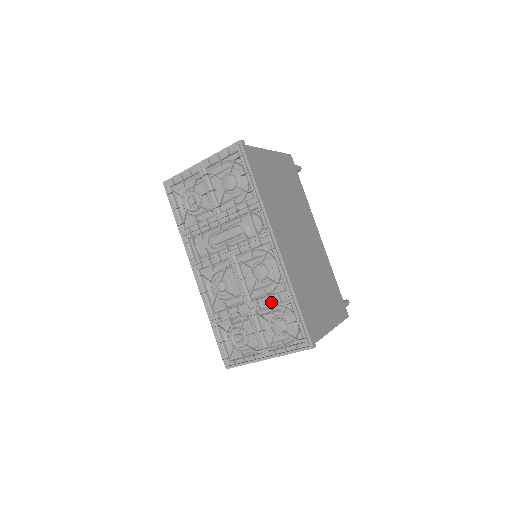
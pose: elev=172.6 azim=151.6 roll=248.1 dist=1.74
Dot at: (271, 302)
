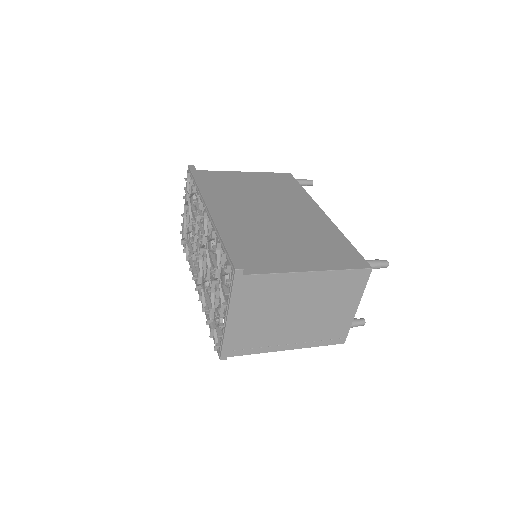
Dot at: (216, 259)
